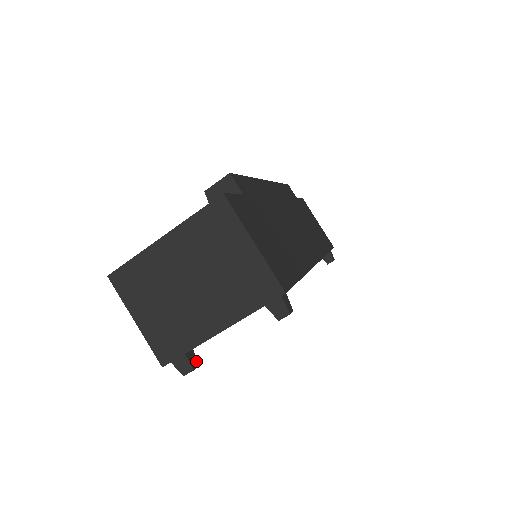
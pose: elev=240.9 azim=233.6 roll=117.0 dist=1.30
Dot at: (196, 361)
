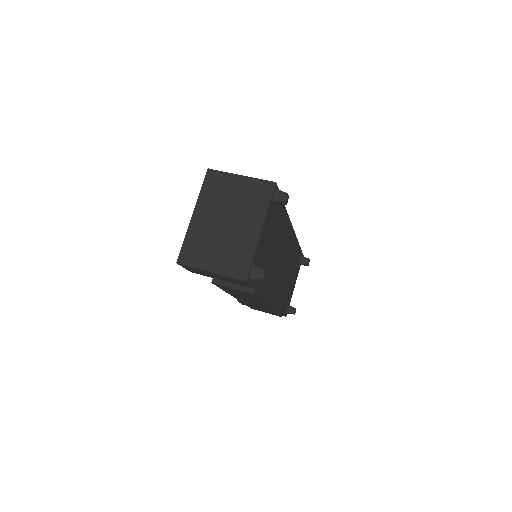
Dot at: occluded
